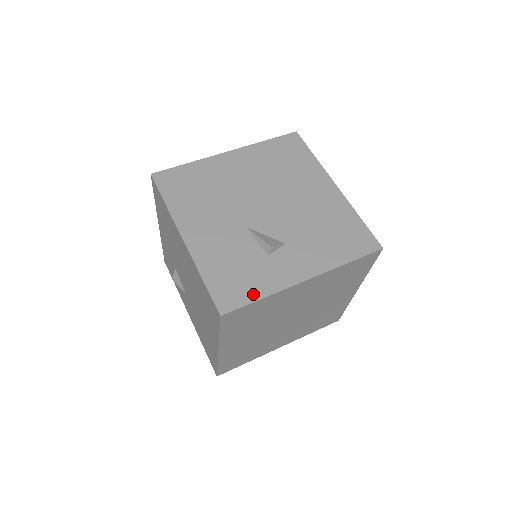
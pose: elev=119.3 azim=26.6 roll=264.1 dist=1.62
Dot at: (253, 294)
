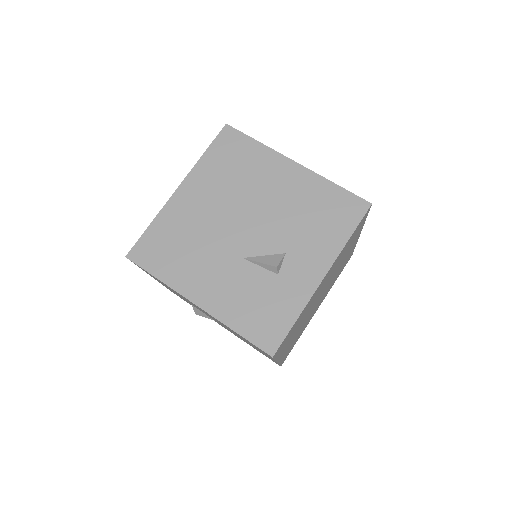
Dot at: (287, 320)
